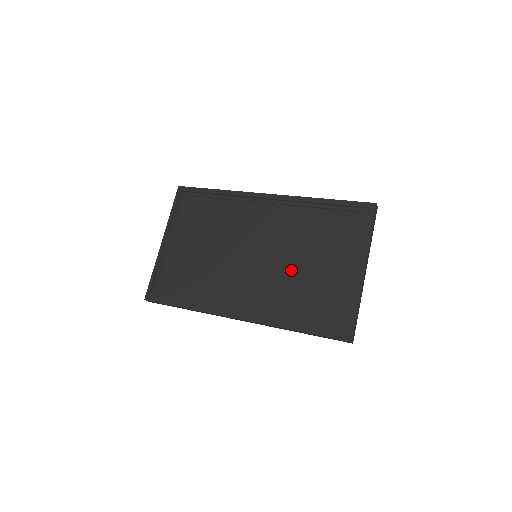
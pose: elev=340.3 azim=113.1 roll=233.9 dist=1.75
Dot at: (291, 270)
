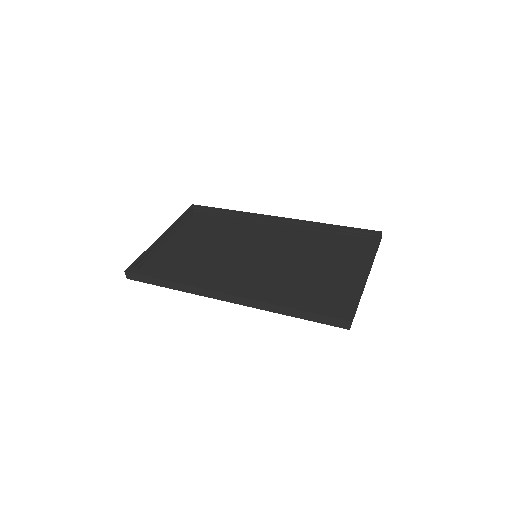
Dot at: (291, 267)
